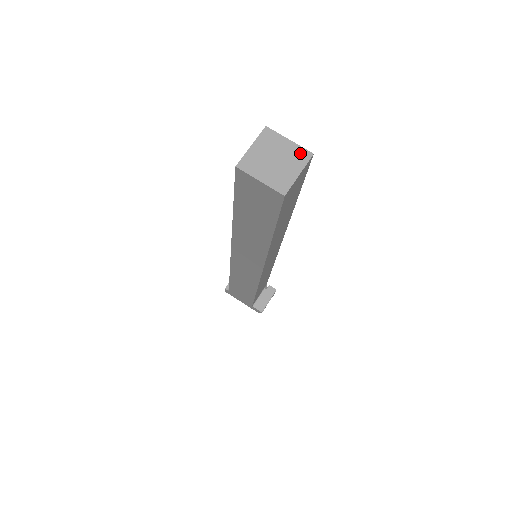
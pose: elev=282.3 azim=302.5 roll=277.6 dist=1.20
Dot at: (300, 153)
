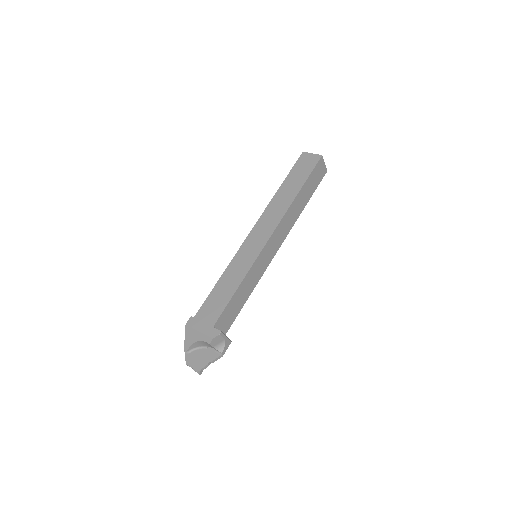
Dot at: occluded
